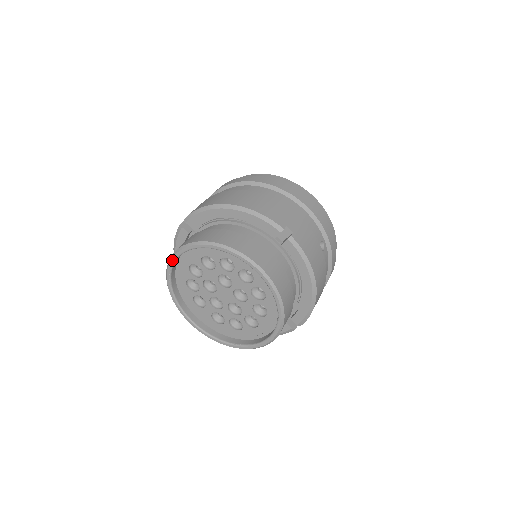
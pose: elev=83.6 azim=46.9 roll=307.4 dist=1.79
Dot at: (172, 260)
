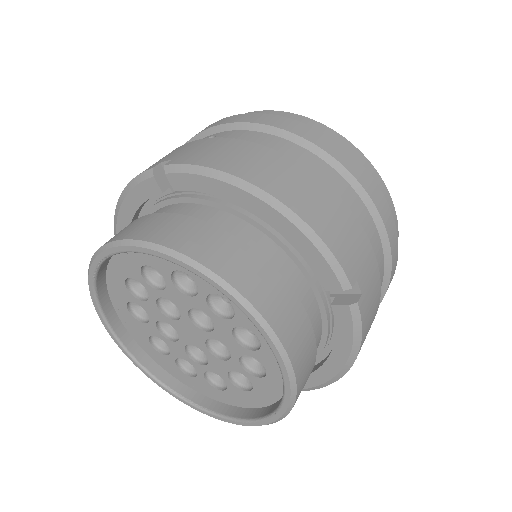
Dot at: (115, 249)
